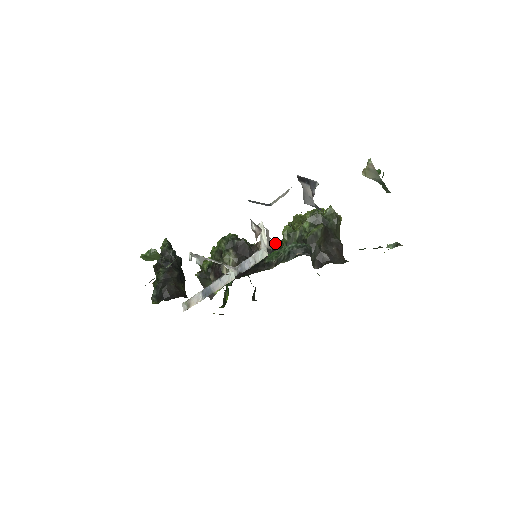
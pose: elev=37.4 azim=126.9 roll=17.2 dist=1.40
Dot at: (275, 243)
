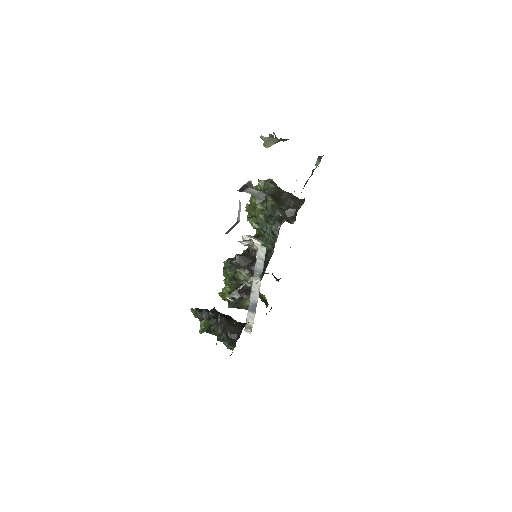
Dot at: (254, 237)
